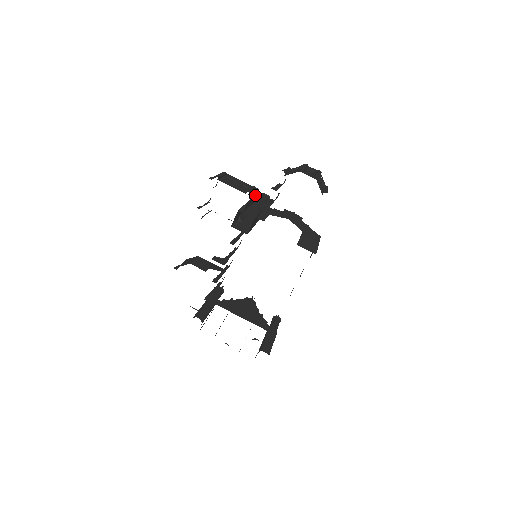
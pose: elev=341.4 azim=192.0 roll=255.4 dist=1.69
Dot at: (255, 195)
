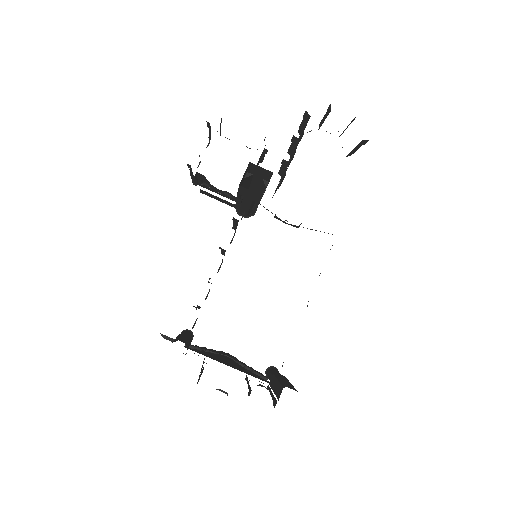
Dot at: (263, 156)
